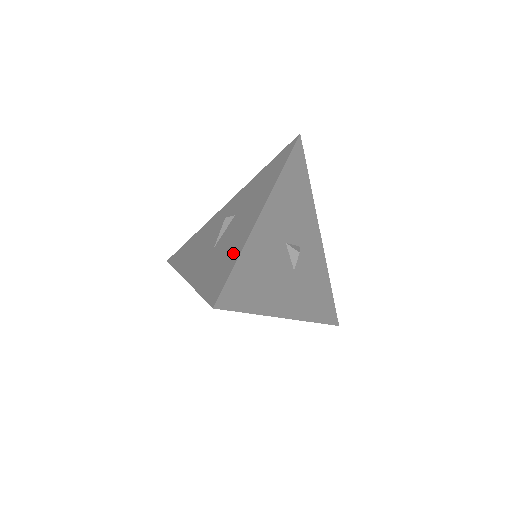
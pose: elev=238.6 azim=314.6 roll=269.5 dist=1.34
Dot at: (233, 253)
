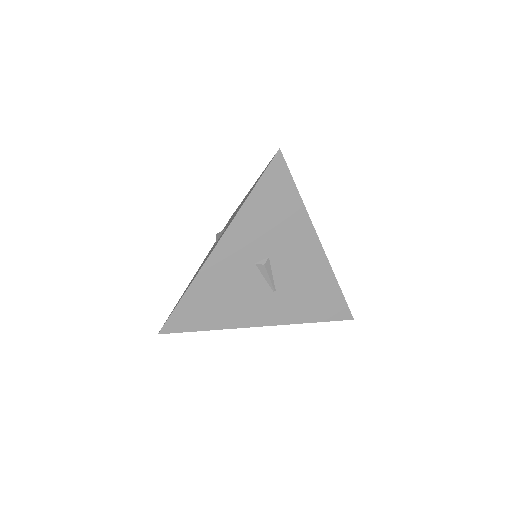
Dot at: occluded
